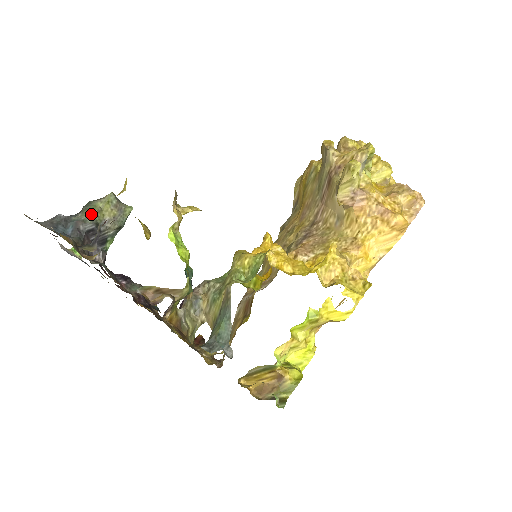
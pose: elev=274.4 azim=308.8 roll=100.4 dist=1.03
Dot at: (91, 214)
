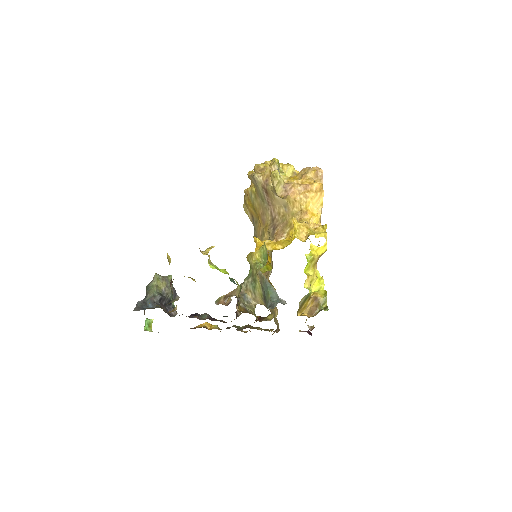
Dot at: (154, 291)
